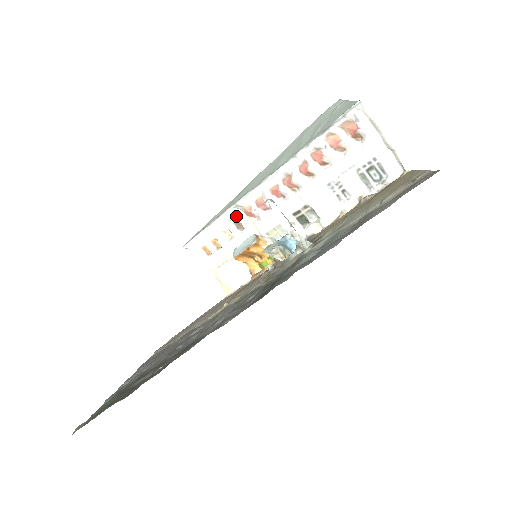
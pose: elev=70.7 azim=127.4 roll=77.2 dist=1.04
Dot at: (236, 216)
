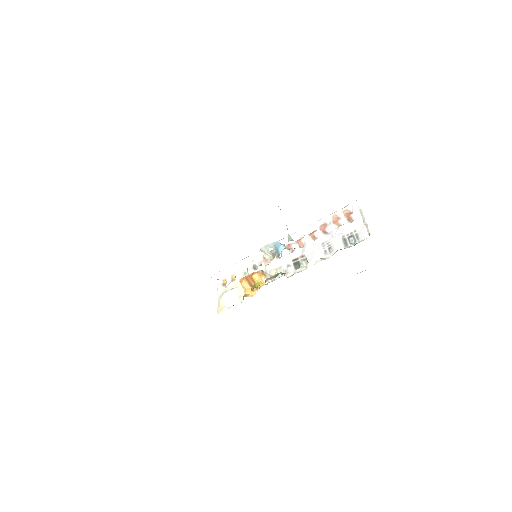
Dot at: (257, 260)
